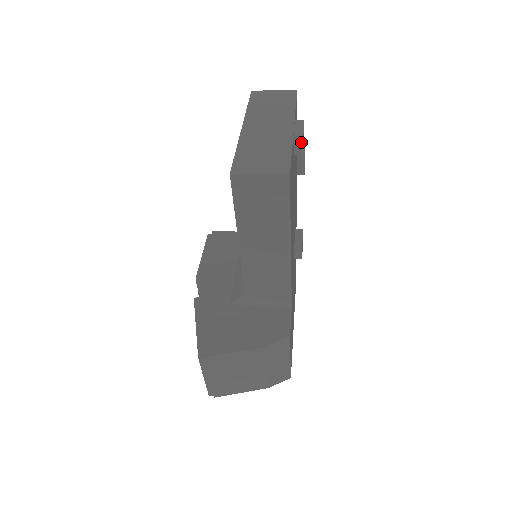
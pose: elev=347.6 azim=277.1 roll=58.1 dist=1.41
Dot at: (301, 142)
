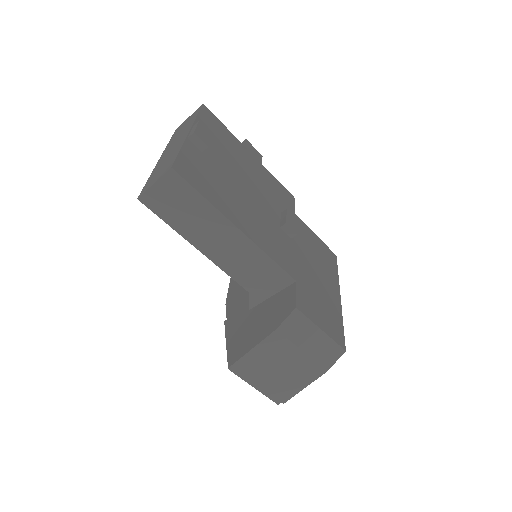
Dot at: (197, 138)
